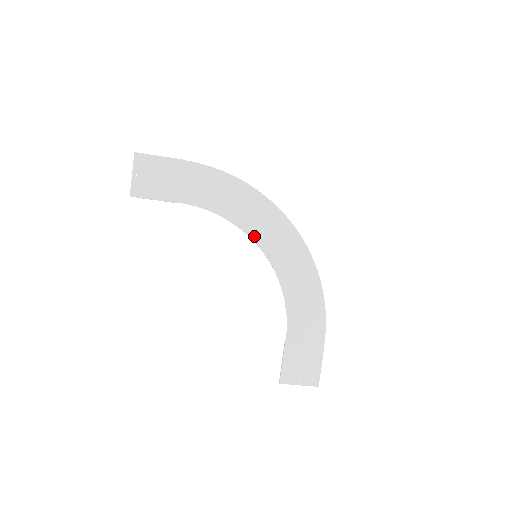
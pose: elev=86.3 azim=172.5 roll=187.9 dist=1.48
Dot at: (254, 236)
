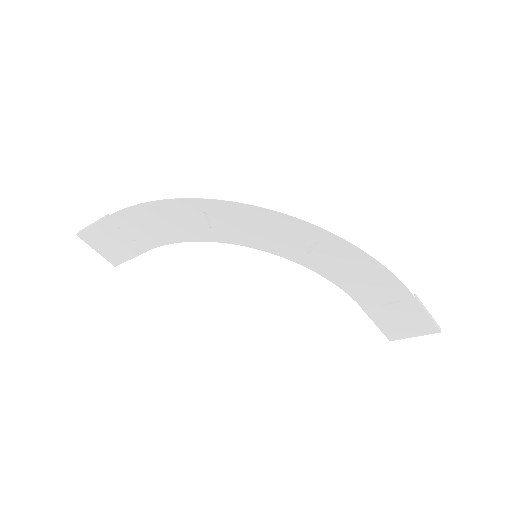
Dot at: (235, 241)
